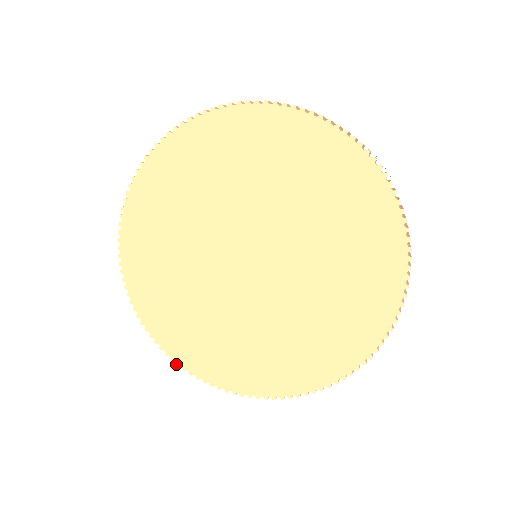
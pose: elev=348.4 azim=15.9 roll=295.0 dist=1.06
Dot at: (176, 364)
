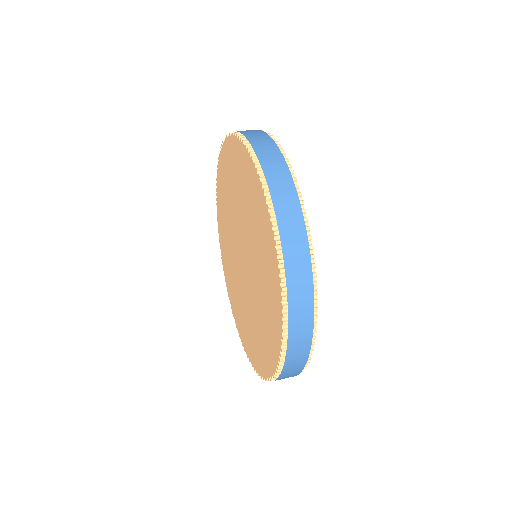
Dot at: (256, 372)
